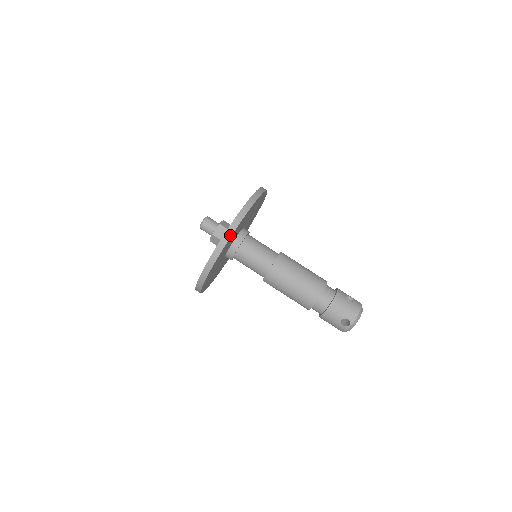
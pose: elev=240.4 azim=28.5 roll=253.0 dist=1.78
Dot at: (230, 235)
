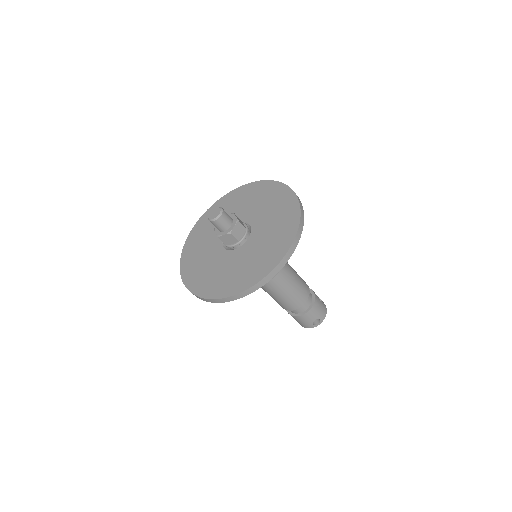
Dot at: (291, 254)
